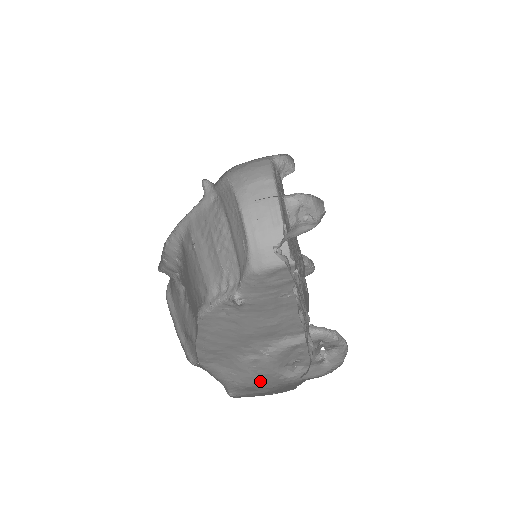
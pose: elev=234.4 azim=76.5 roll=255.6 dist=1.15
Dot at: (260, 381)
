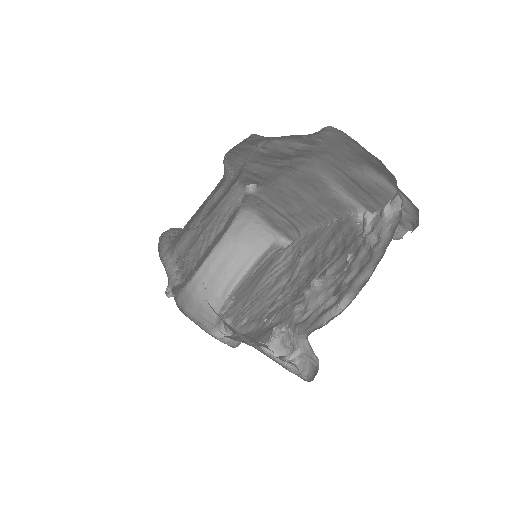
Dot at: occluded
